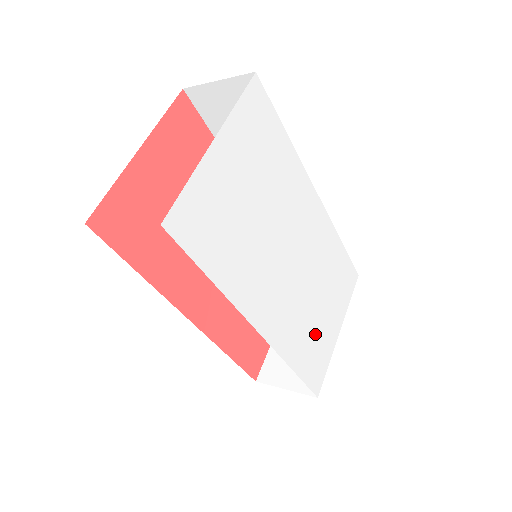
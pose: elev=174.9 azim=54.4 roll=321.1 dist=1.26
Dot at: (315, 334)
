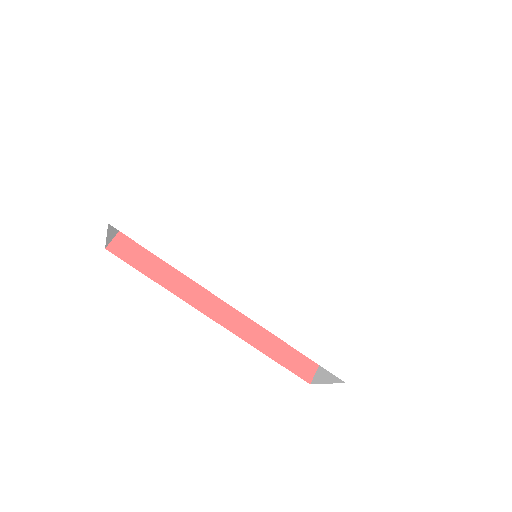
Dot at: (325, 316)
